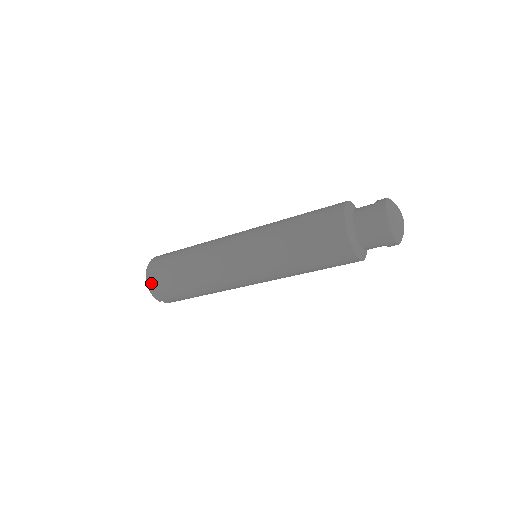
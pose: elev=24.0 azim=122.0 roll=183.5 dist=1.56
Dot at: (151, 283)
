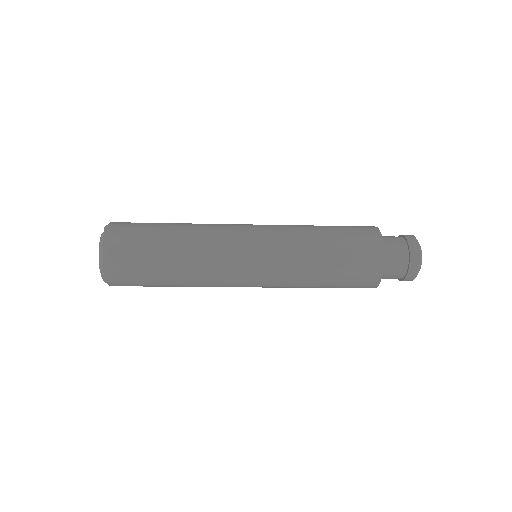
Dot at: (114, 284)
